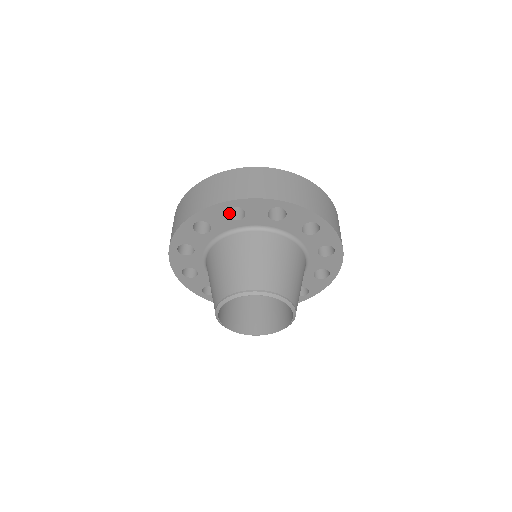
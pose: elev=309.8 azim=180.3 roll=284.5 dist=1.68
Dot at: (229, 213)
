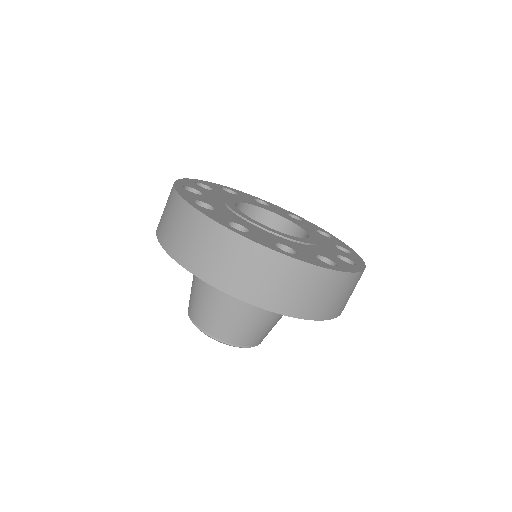
Dot at: occluded
